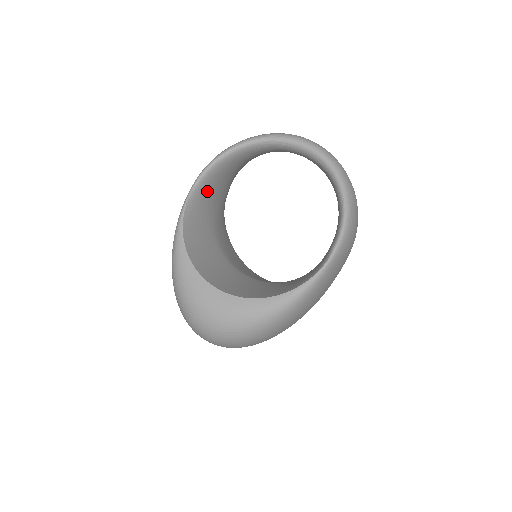
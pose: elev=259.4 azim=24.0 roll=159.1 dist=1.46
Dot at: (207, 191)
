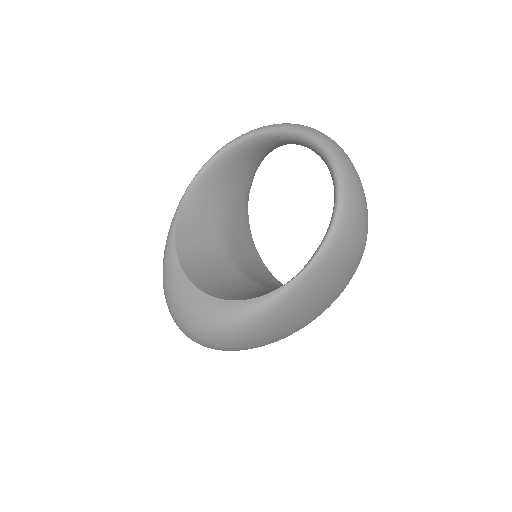
Dot at: (213, 182)
